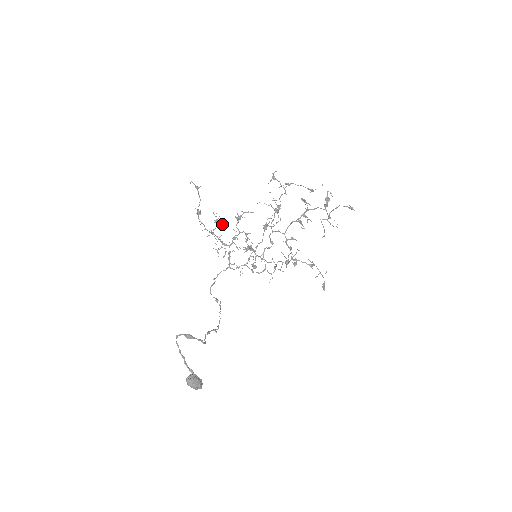
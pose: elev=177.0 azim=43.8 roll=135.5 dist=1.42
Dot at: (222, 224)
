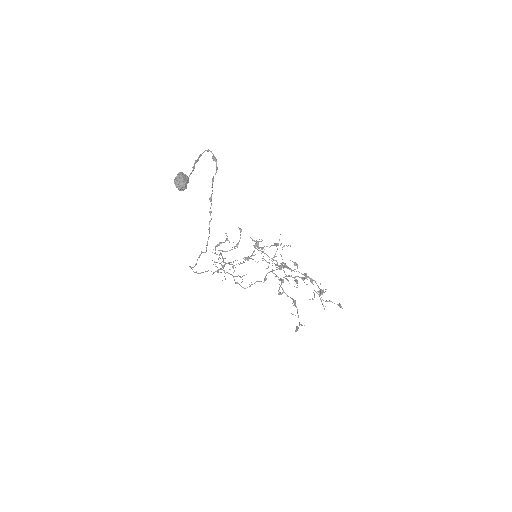
Dot at: occluded
